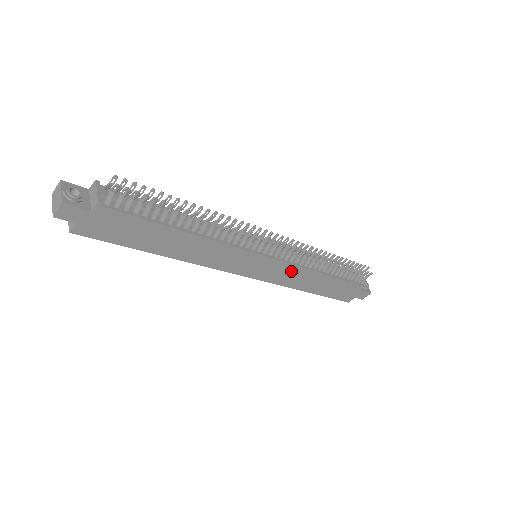
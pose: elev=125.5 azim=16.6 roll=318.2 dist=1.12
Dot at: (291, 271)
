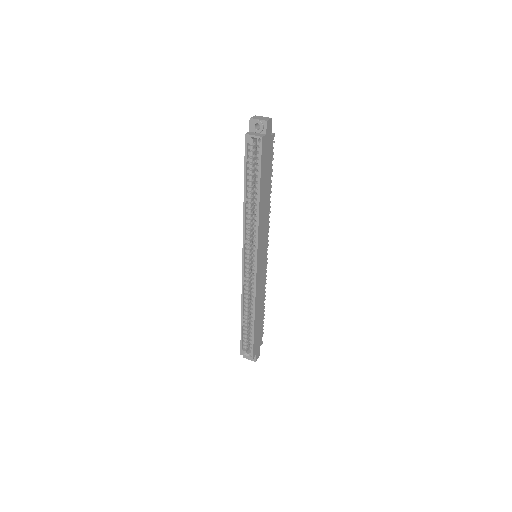
Dot at: (263, 282)
